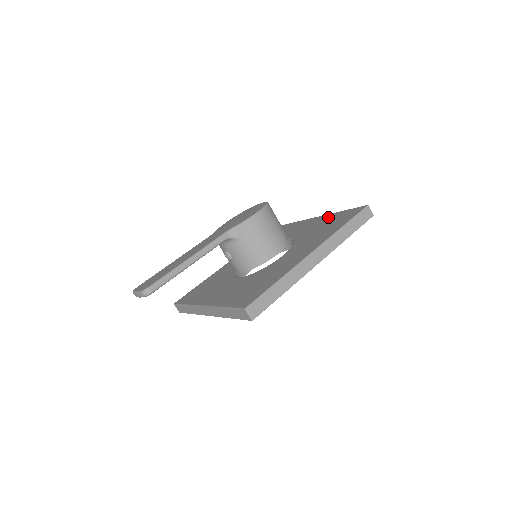
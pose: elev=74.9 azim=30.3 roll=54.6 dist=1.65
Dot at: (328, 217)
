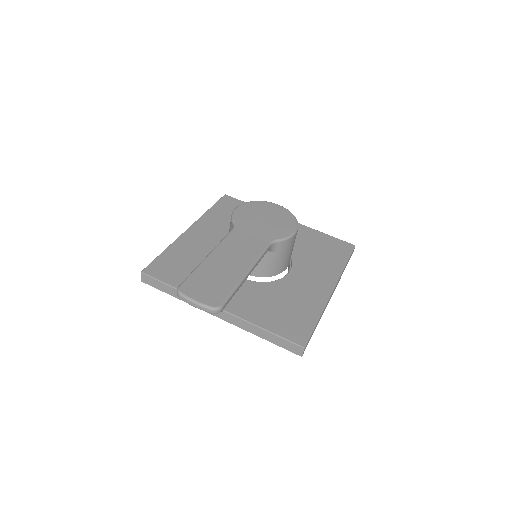
Dot at: (311, 233)
